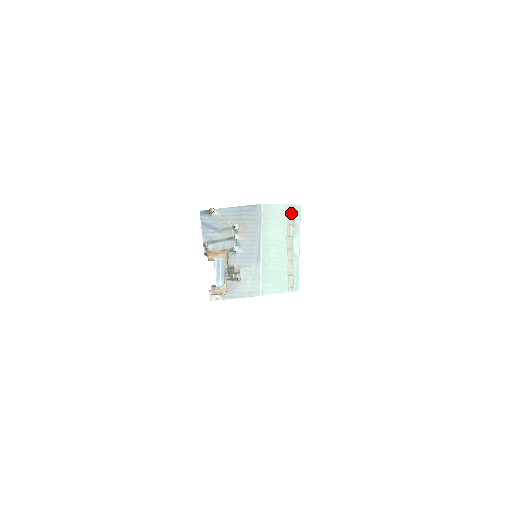
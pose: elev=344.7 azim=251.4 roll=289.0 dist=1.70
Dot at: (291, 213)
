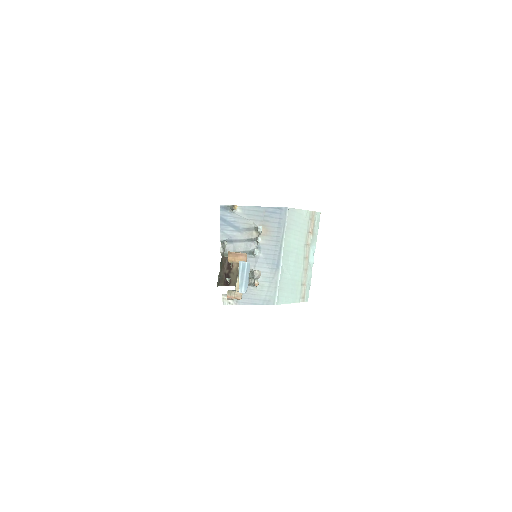
Dot at: (312, 220)
